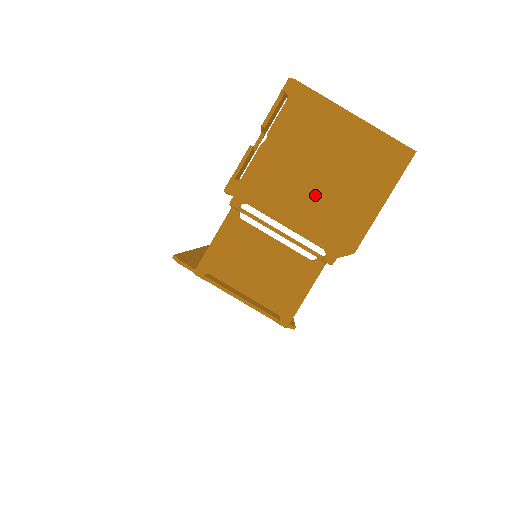
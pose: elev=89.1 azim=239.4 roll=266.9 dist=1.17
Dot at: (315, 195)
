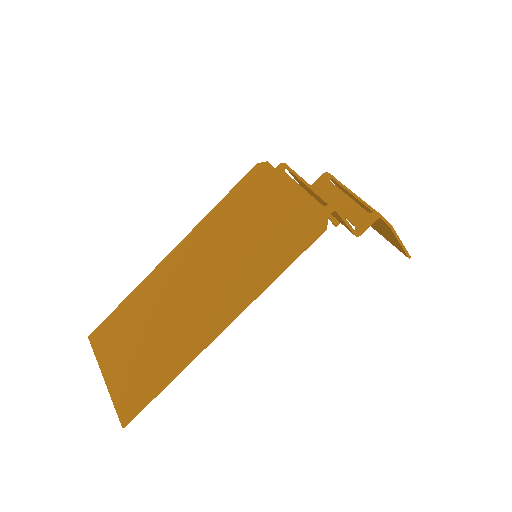
Dot at: occluded
